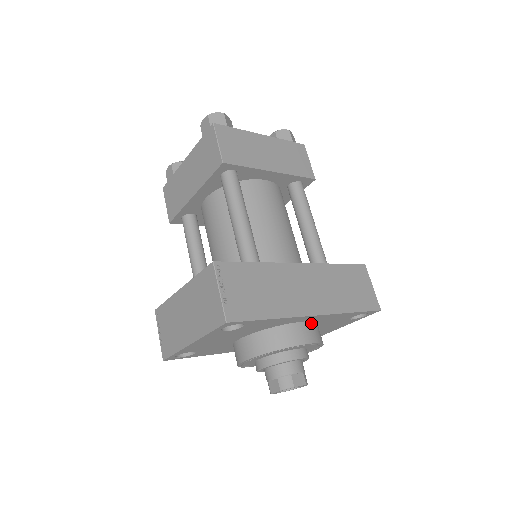
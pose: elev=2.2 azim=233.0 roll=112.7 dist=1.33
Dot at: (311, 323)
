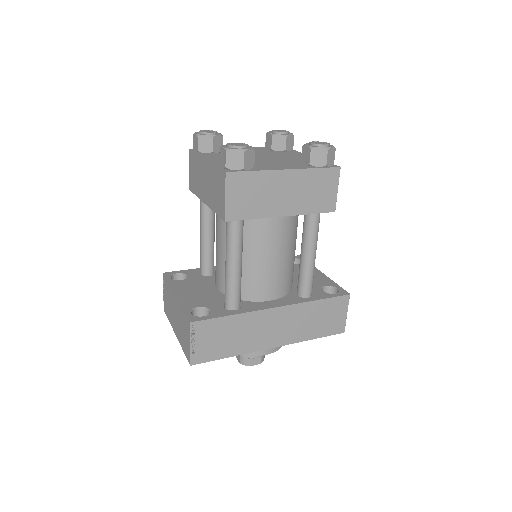
Dot at: occluded
